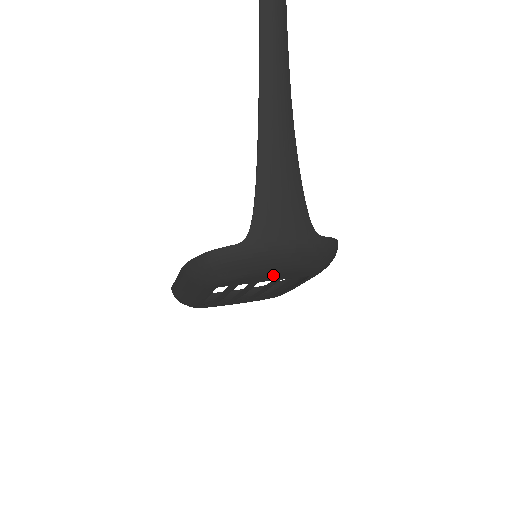
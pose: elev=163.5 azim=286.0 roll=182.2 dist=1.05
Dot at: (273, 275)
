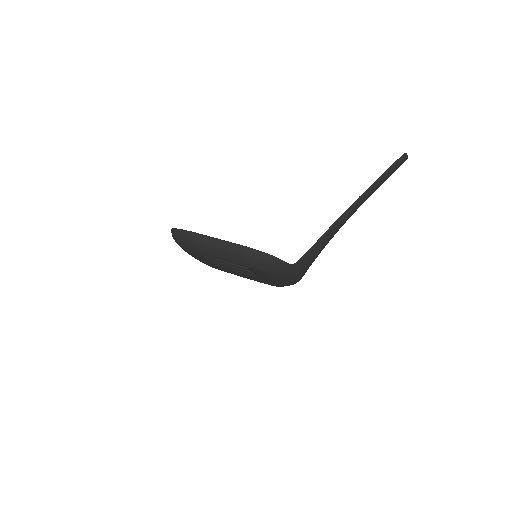
Dot at: (271, 280)
